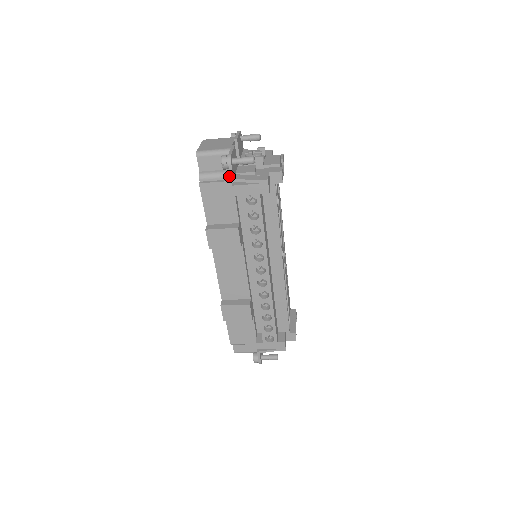
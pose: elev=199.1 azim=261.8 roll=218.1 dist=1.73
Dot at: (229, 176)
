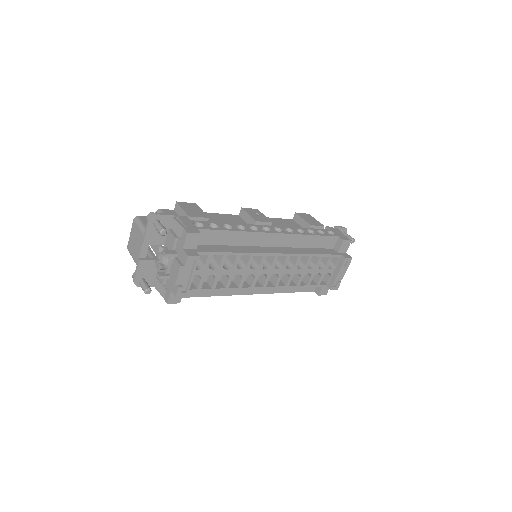
Dot at: occluded
